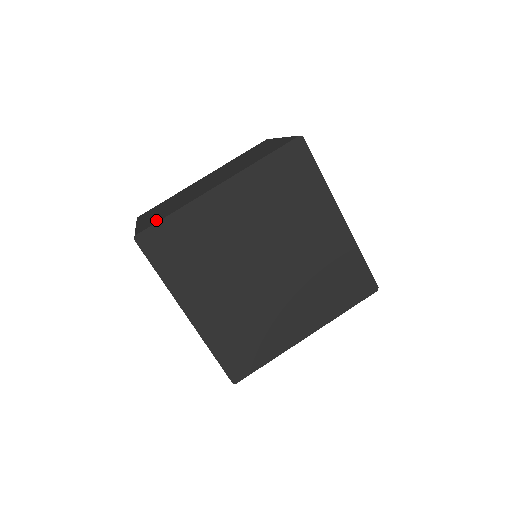
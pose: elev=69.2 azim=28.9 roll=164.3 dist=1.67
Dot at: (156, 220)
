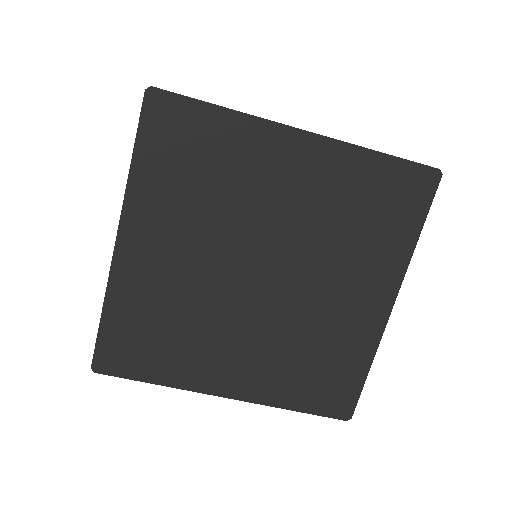
Dot at: occluded
